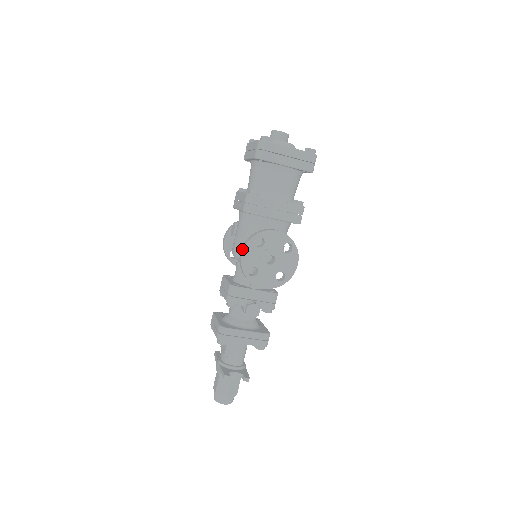
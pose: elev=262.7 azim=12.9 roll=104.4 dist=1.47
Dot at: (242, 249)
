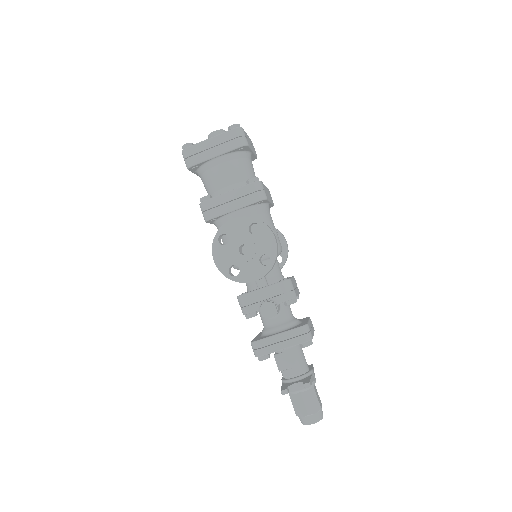
Dot at: (213, 256)
